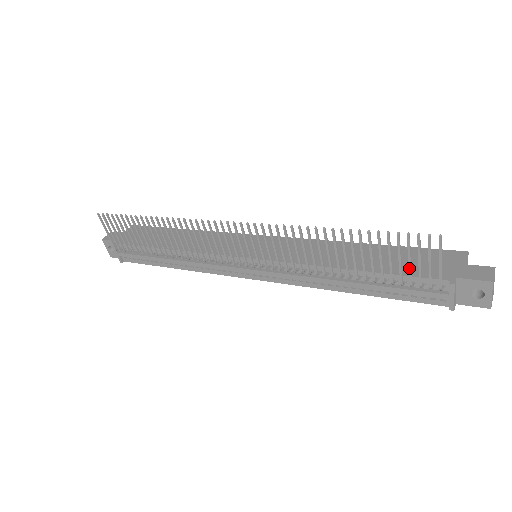
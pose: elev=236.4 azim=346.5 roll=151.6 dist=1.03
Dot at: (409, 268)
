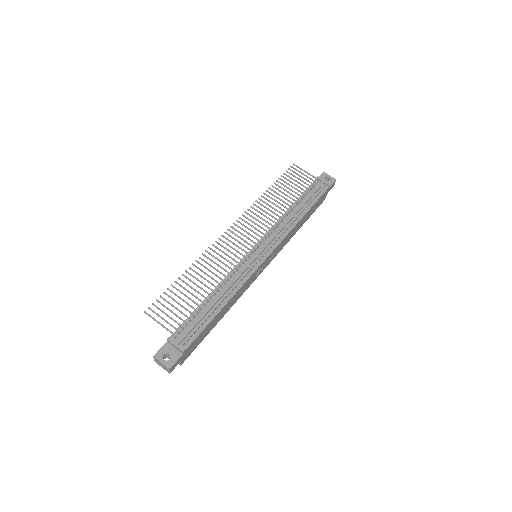
Dot at: (301, 180)
